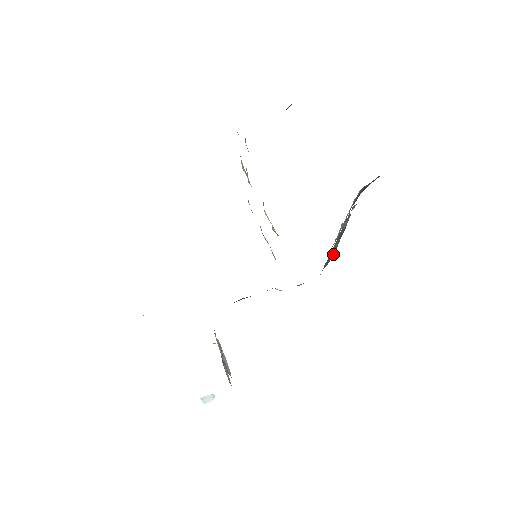
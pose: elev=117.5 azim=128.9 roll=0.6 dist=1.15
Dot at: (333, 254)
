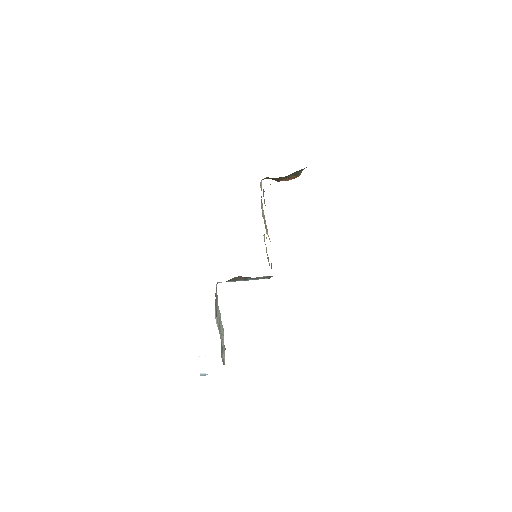
Dot at: occluded
